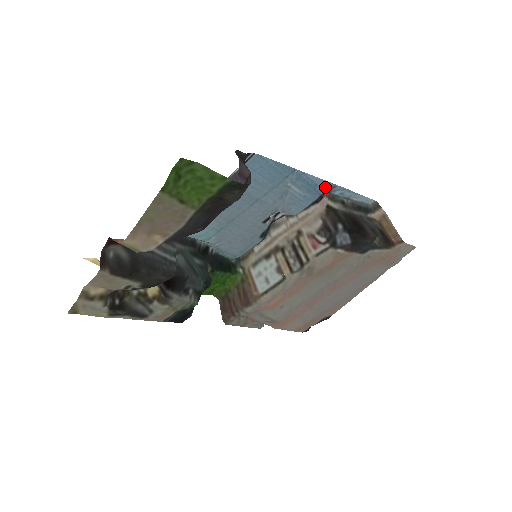
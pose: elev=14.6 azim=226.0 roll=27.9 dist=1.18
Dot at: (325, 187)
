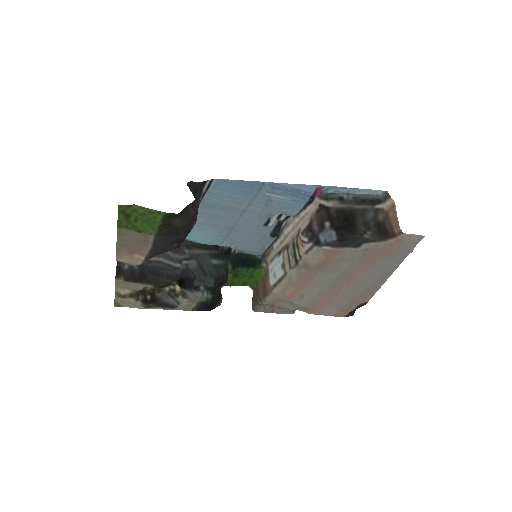
Dot at: (311, 189)
